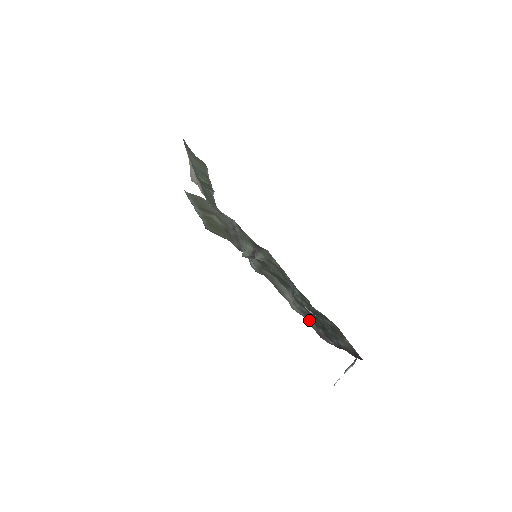
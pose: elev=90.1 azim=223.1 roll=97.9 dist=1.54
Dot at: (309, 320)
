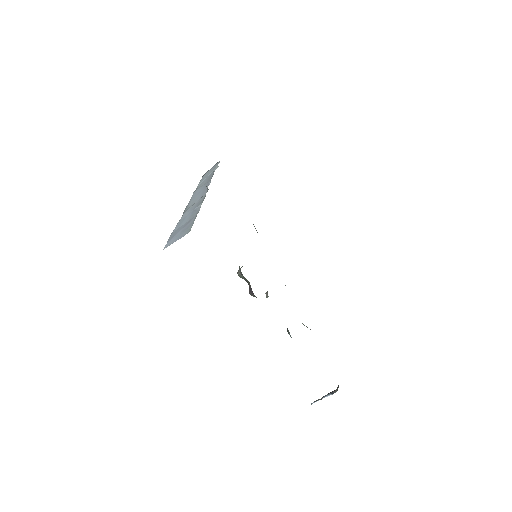
Dot at: occluded
